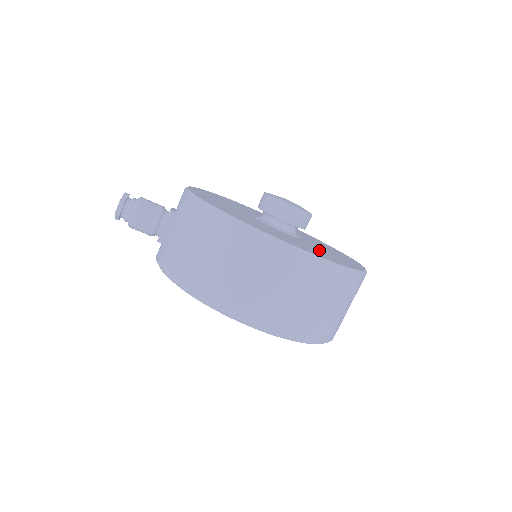
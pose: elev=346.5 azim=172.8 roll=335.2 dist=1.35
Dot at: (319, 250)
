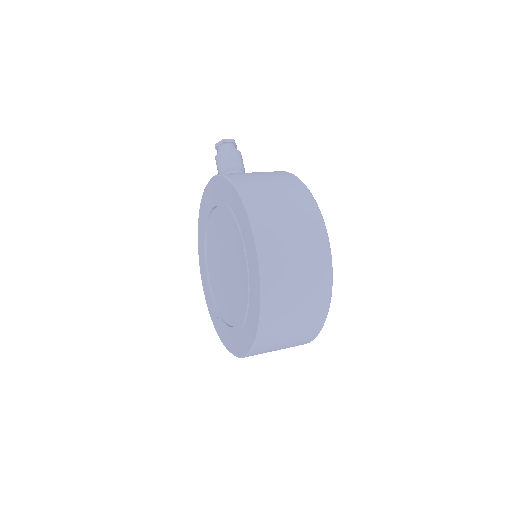
Dot at: occluded
